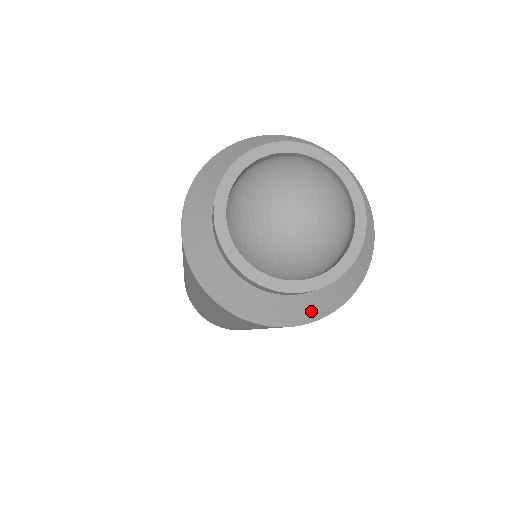
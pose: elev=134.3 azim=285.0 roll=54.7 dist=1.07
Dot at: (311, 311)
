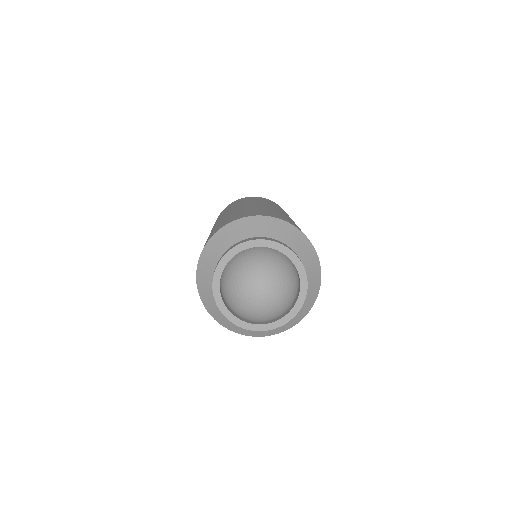
Dot at: (277, 330)
